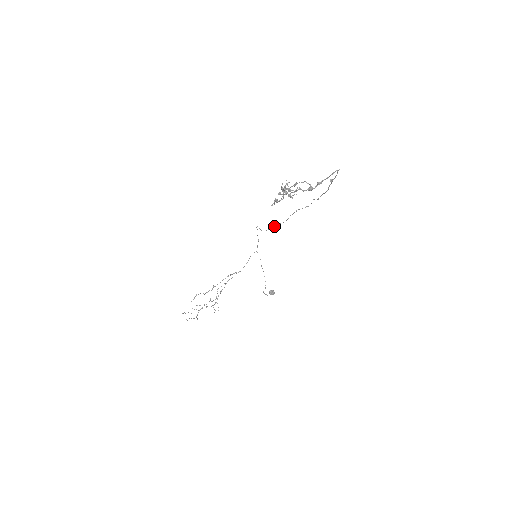
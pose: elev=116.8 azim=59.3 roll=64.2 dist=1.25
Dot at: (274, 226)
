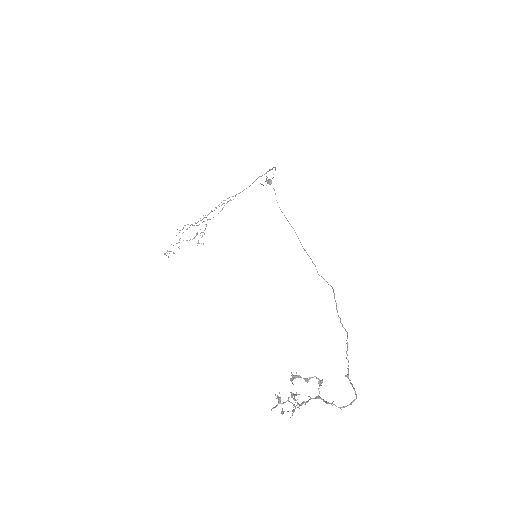
Dot at: (289, 223)
